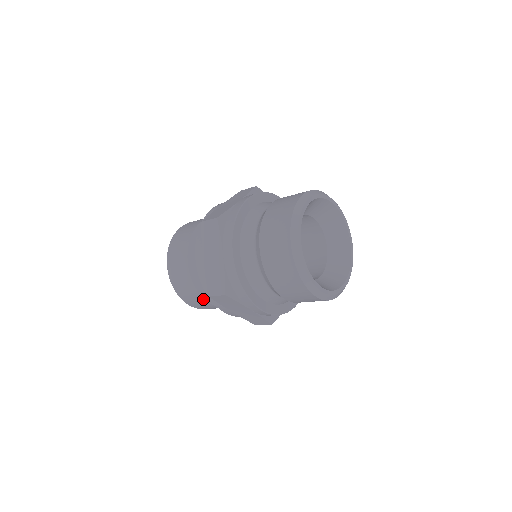
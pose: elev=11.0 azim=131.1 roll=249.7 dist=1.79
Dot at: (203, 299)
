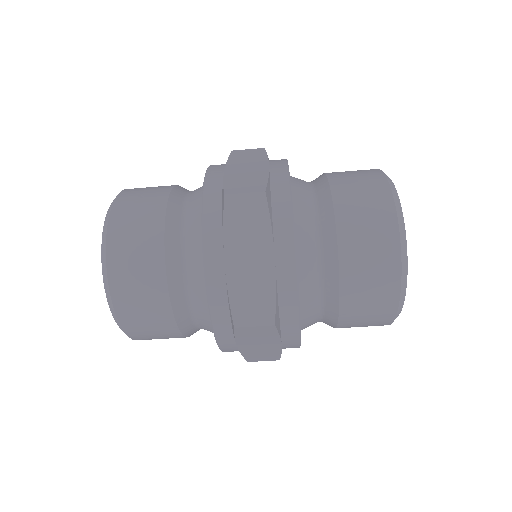
Dot at: (161, 248)
